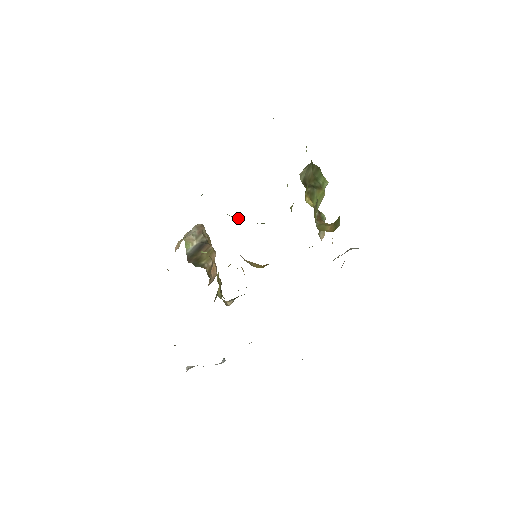
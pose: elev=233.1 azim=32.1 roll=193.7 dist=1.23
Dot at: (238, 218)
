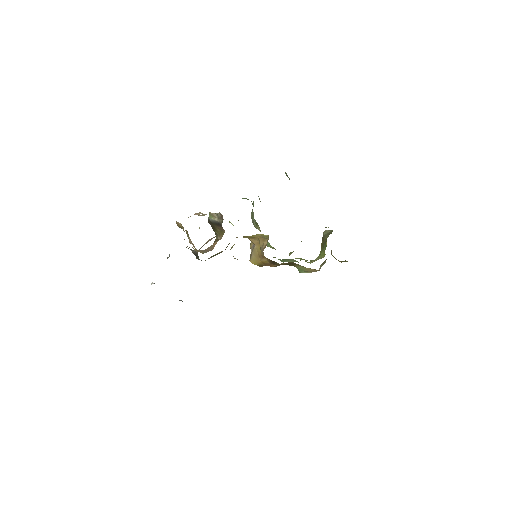
Dot at: (259, 228)
